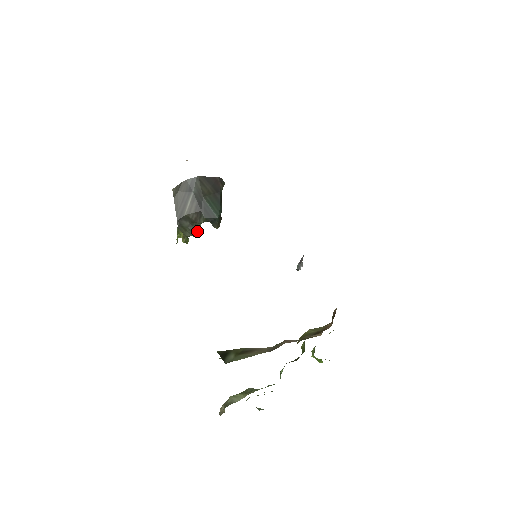
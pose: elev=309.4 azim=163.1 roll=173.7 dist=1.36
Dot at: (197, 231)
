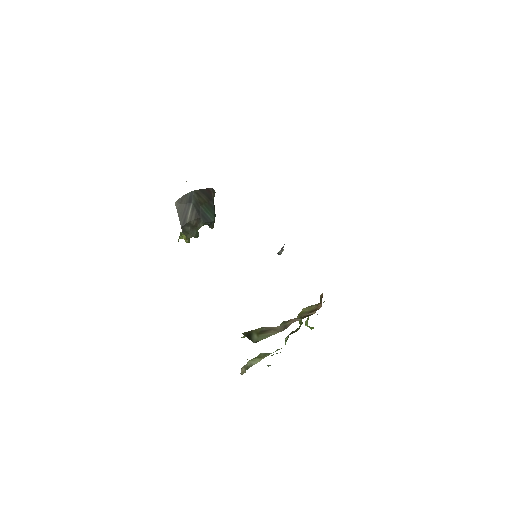
Dot at: (197, 233)
